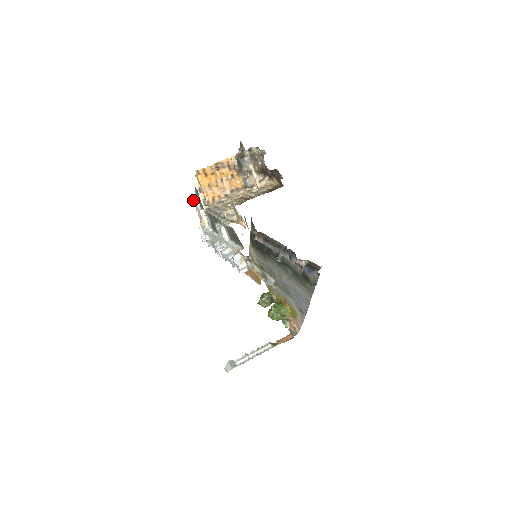
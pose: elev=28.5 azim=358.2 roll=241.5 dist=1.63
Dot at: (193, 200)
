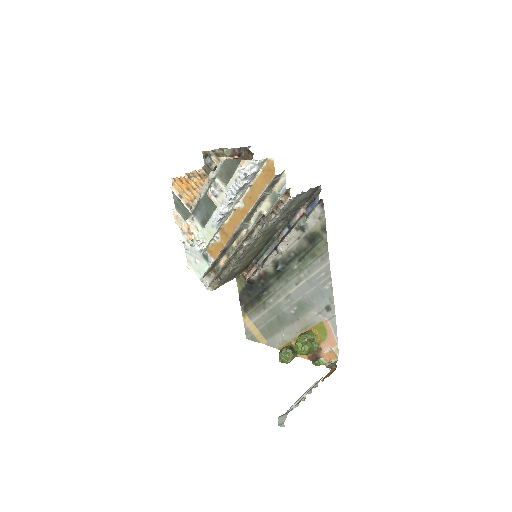
Dot at: (175, 220)
